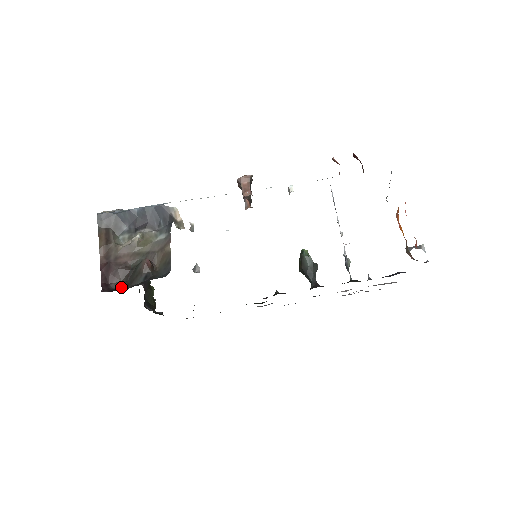
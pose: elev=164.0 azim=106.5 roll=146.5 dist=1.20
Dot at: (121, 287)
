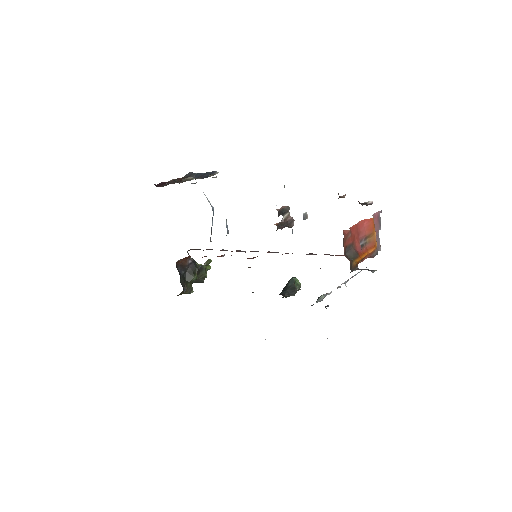
Dot at: occluded
